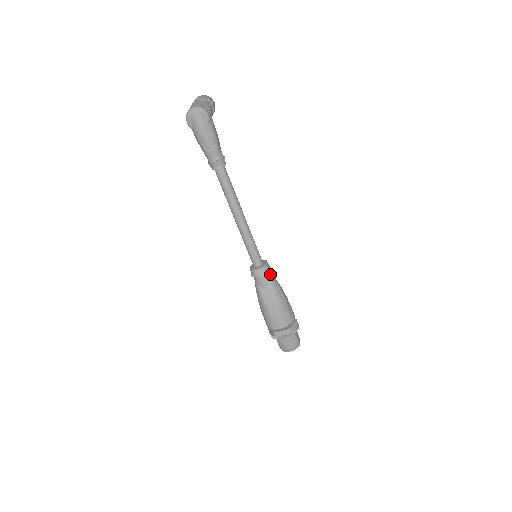
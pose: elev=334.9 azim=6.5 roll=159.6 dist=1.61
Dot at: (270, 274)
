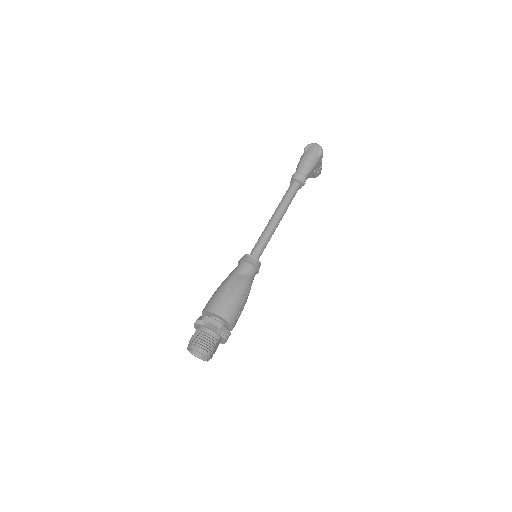
Dot at: (254, 272)
